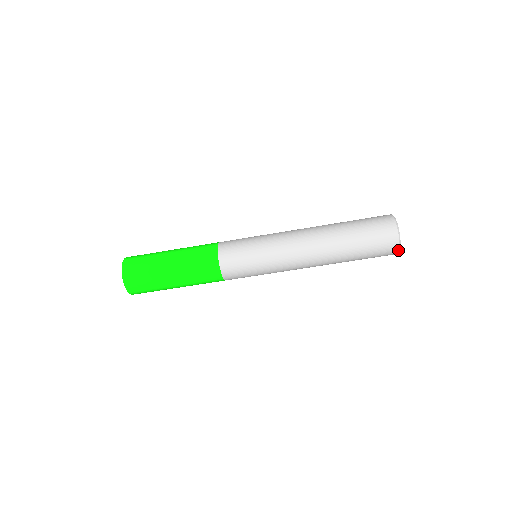
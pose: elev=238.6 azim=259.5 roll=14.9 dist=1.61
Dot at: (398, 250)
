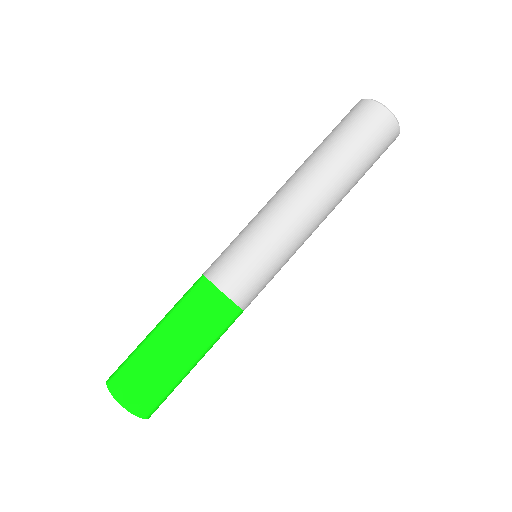
Dot at: (376, 103)
